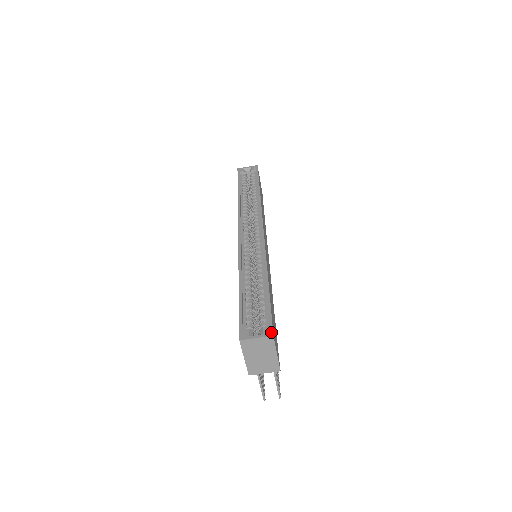
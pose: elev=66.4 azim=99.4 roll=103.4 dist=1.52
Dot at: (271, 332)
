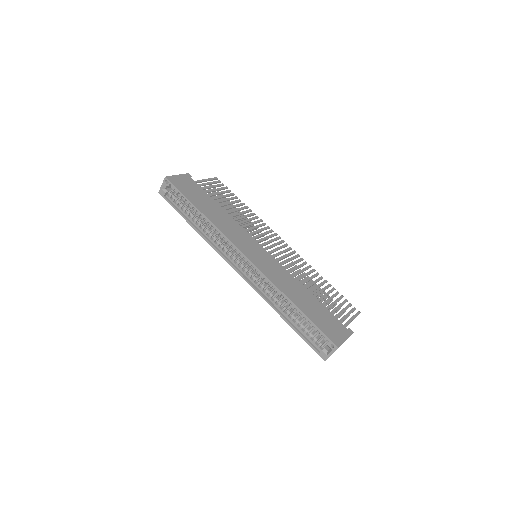
Dot at: (335, 346)
